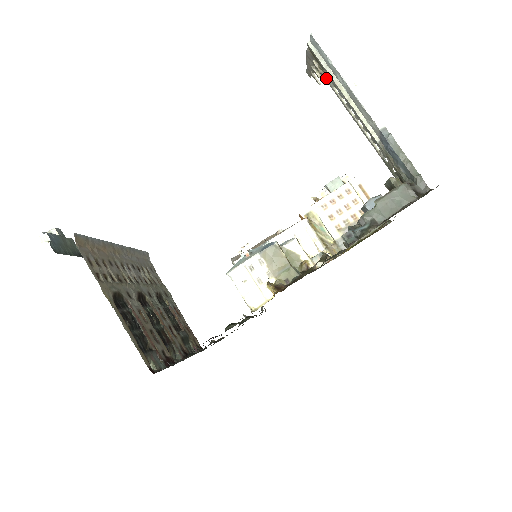
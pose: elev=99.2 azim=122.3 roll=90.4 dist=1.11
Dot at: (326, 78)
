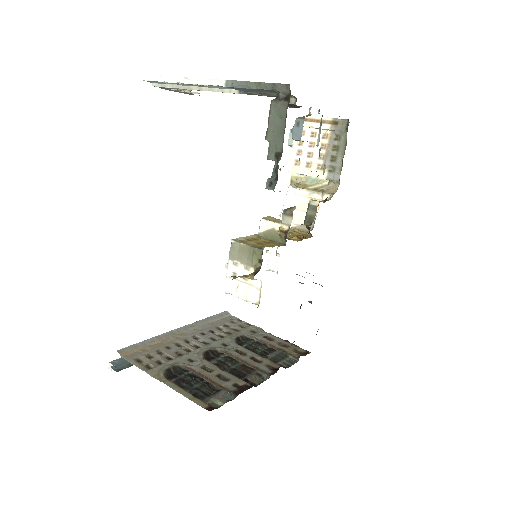
Dot at: occluded
